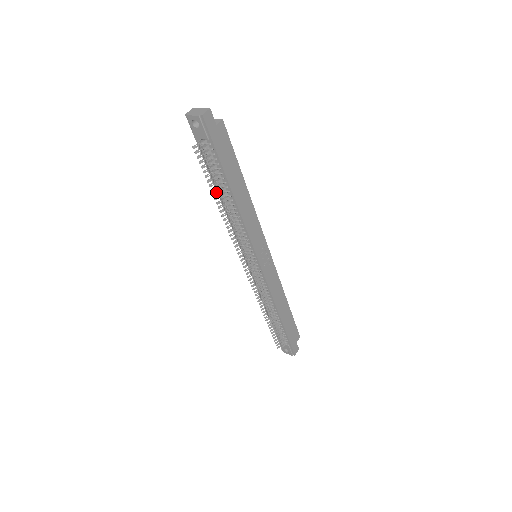
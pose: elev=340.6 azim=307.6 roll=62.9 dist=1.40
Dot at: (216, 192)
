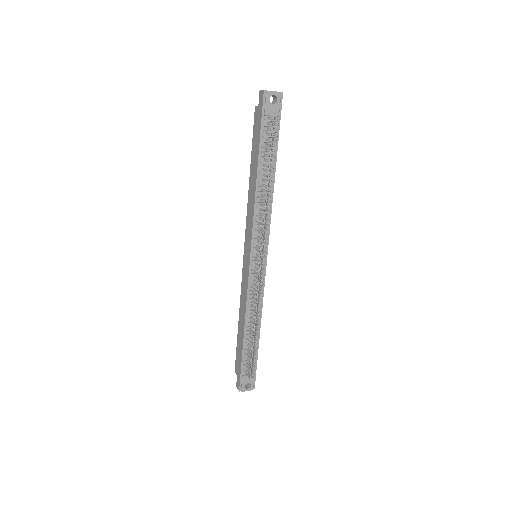
Dot at: occluded
